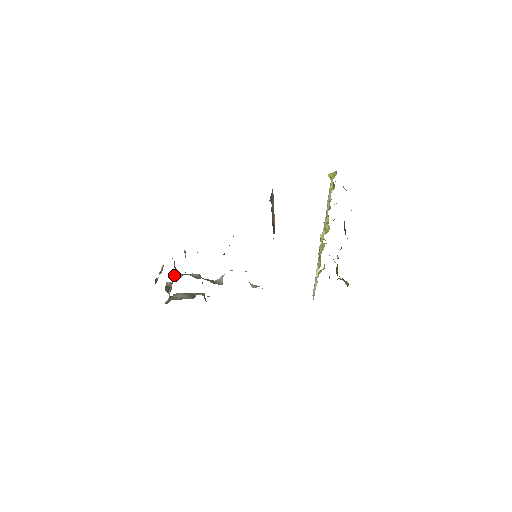
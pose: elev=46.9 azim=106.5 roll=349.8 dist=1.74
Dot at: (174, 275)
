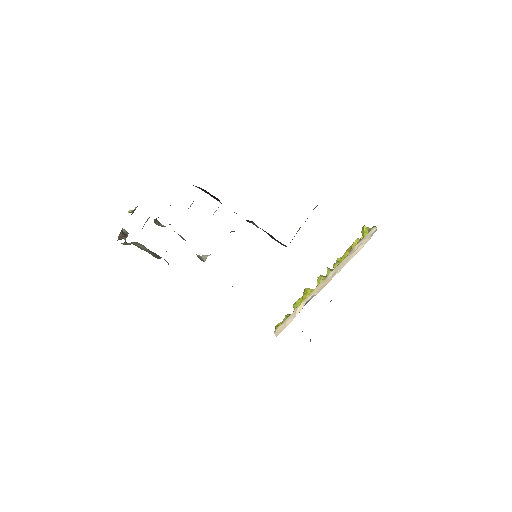
Dot at: occluded
